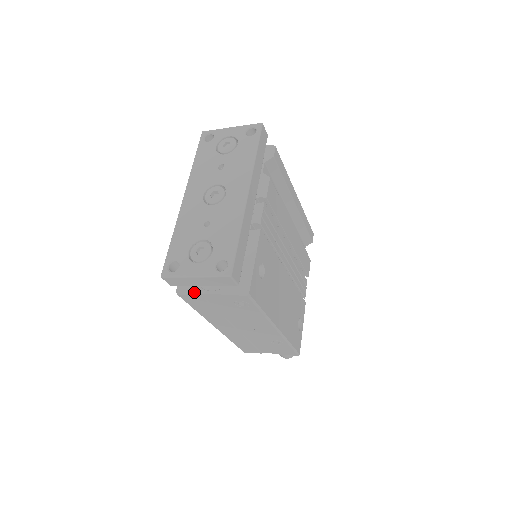
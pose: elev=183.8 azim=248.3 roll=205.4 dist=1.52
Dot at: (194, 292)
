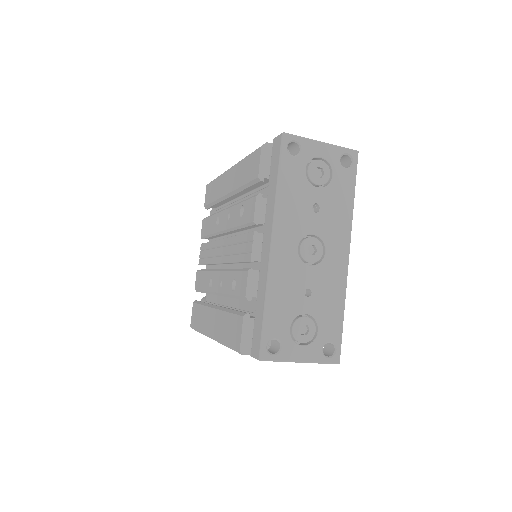
Dot at: occluded
